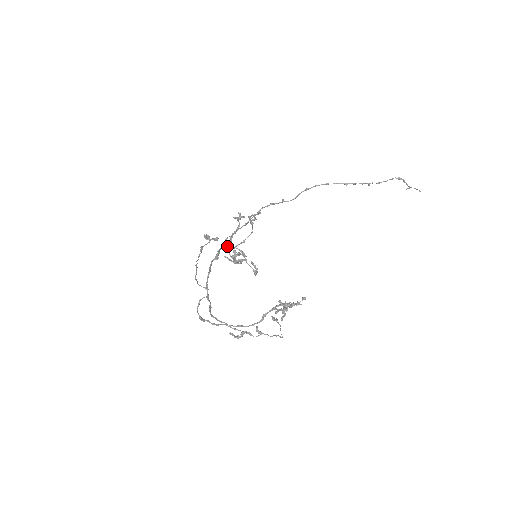
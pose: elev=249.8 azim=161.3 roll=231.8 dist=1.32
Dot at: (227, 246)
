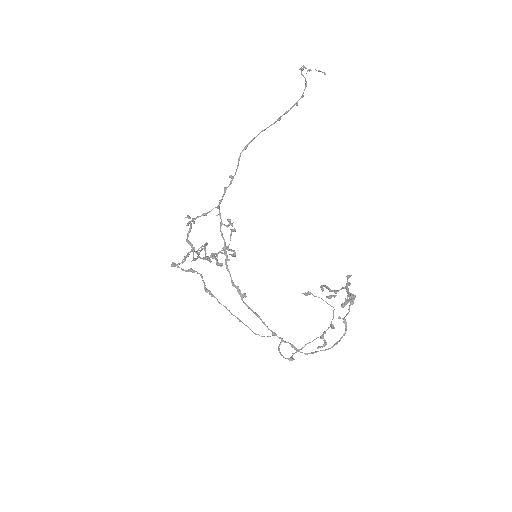
Dot at: (193, 253)
